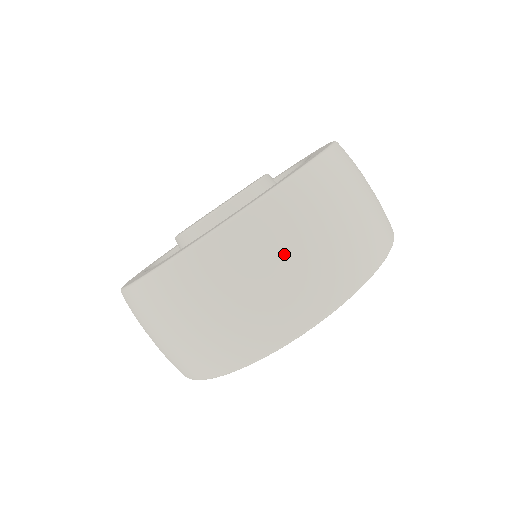
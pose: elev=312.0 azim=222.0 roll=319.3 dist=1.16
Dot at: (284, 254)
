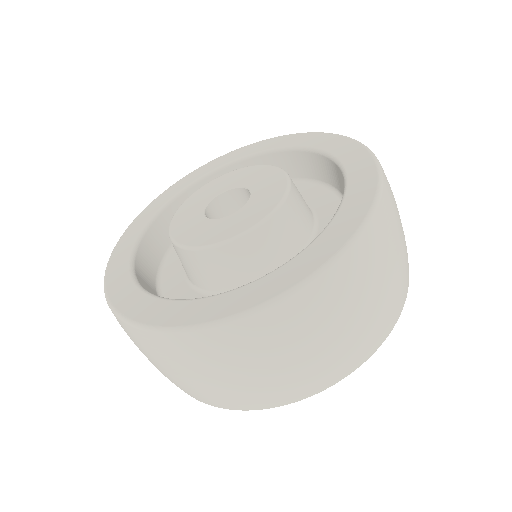
Dot at: (259, 364)
